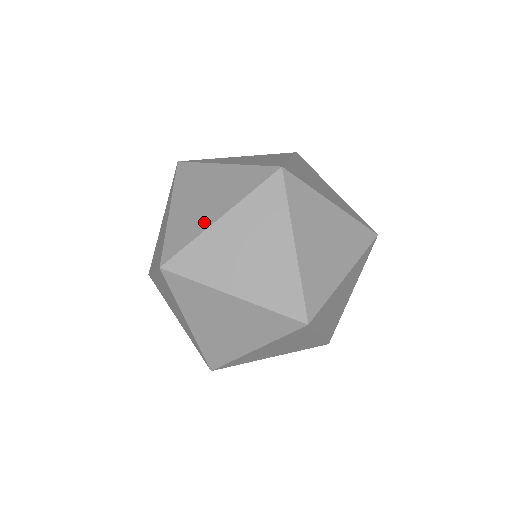
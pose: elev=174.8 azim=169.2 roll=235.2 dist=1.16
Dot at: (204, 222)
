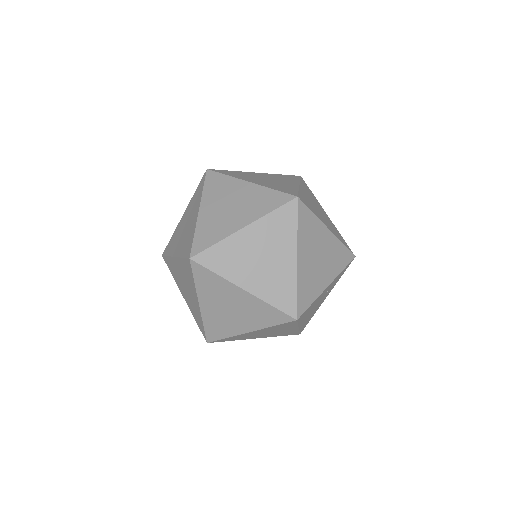
Dot at: (174, 250)
